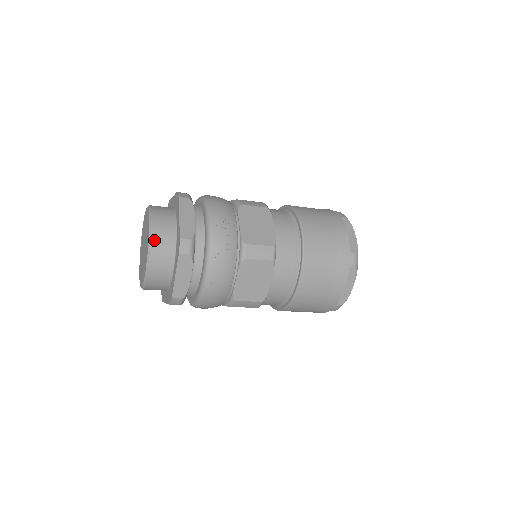
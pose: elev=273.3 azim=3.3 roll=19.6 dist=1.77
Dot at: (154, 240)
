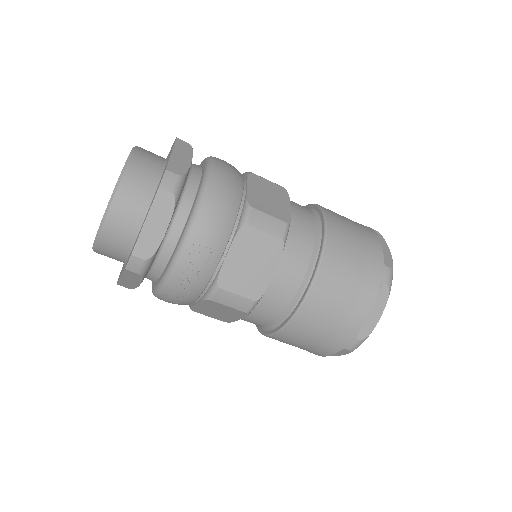
Dot at: (106, 229)
